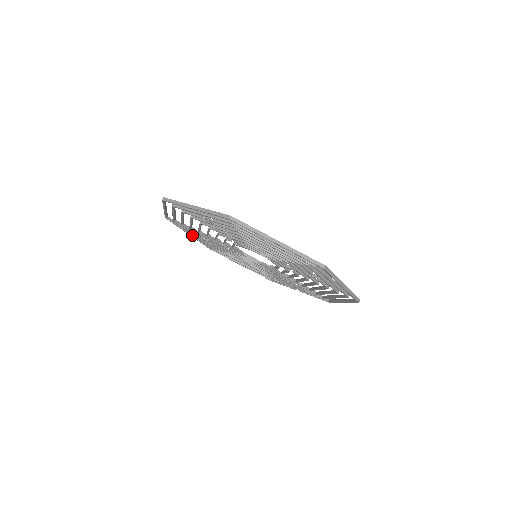
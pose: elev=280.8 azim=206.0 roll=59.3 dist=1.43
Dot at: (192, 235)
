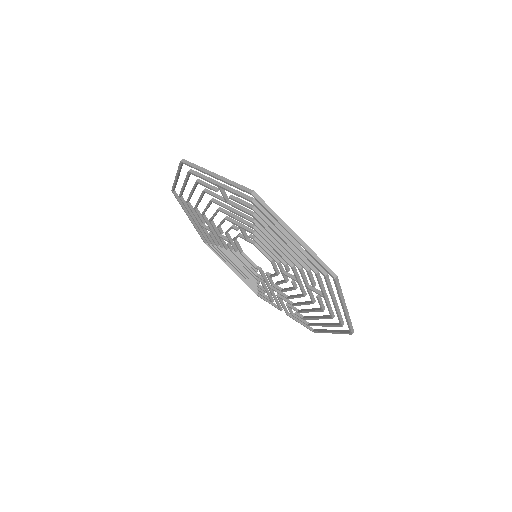
Dot at: (192, 220)
